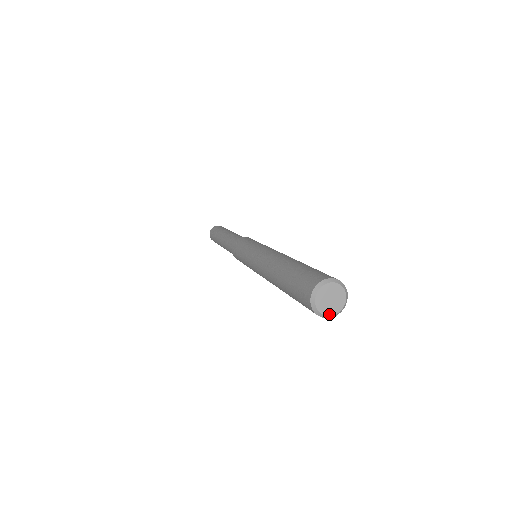
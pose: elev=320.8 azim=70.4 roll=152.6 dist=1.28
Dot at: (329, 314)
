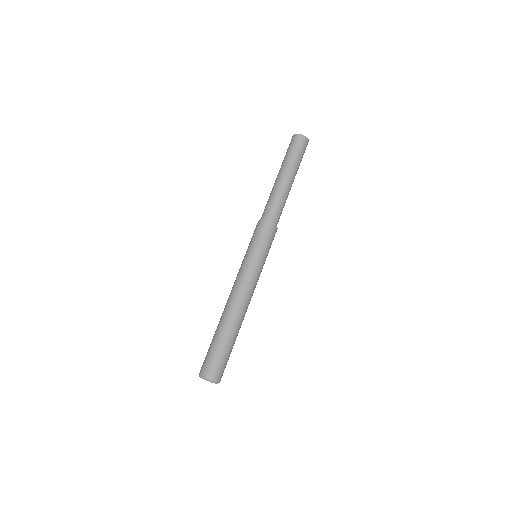
Dot at: occluded
